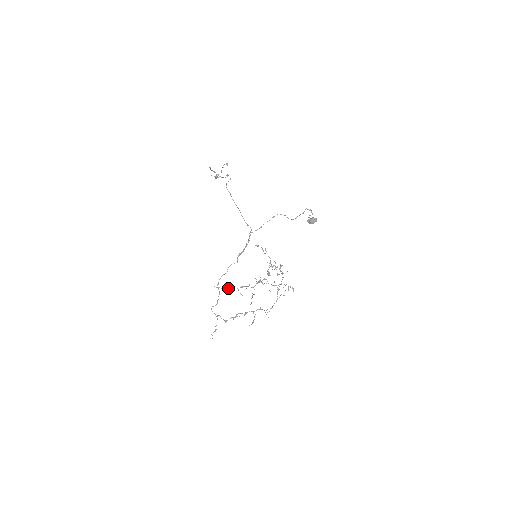
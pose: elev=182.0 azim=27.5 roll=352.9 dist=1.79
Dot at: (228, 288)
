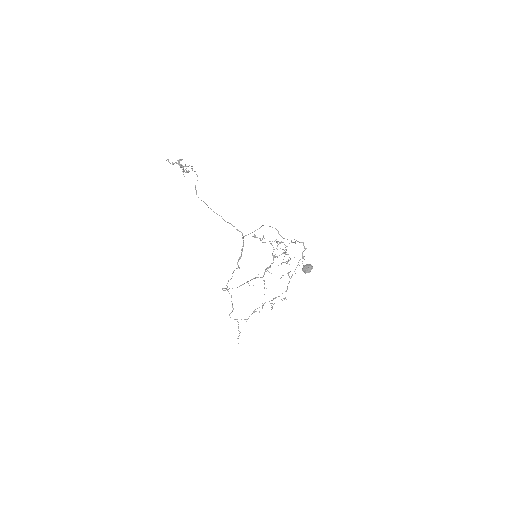
Dot at: occluded
